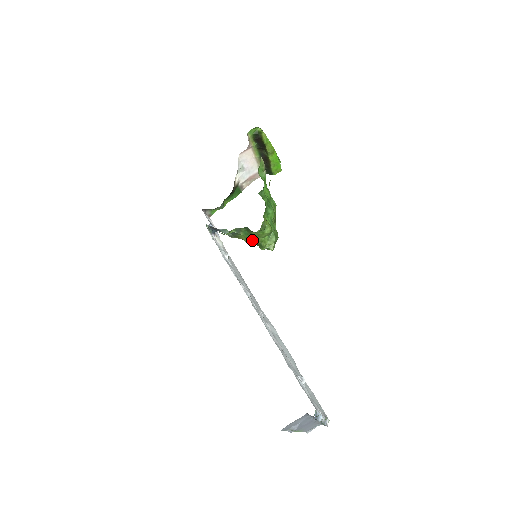
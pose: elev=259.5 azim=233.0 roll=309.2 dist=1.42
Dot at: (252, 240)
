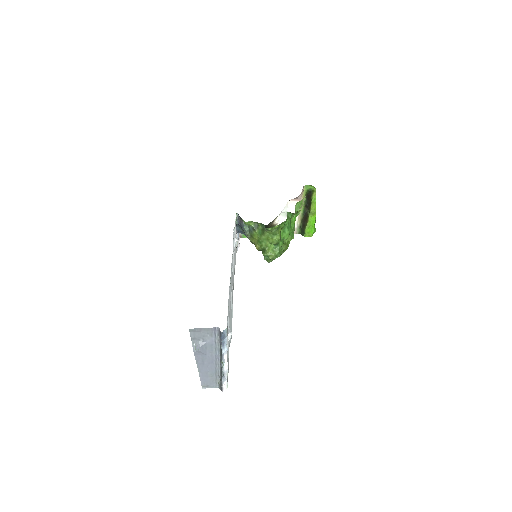
Dot at: (261, 241)
